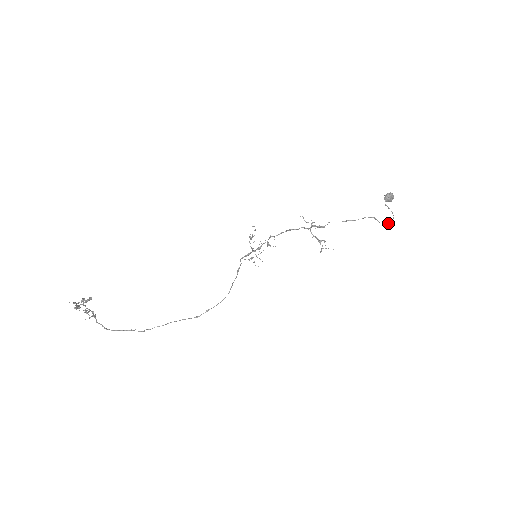
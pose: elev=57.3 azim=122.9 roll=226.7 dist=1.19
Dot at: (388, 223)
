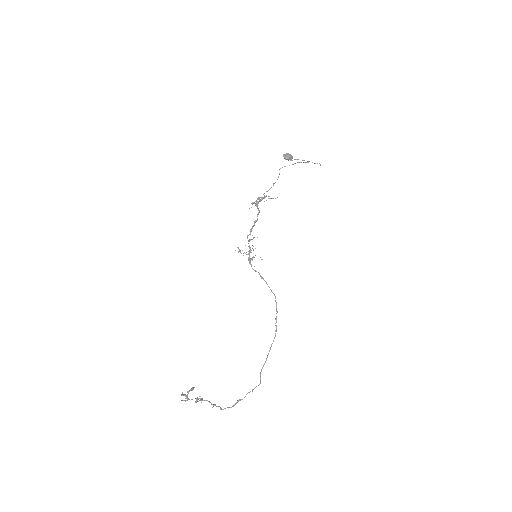
Dot at: (303, 162)
